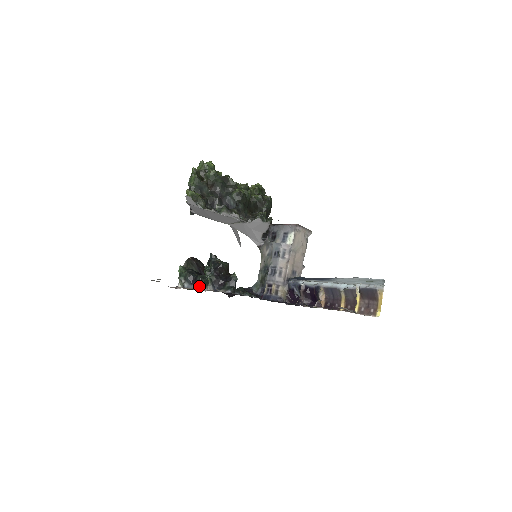
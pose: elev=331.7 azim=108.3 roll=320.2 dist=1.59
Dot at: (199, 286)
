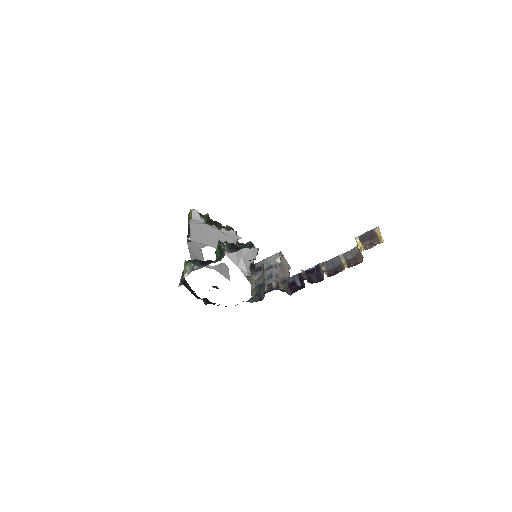
Dot at: occluded
